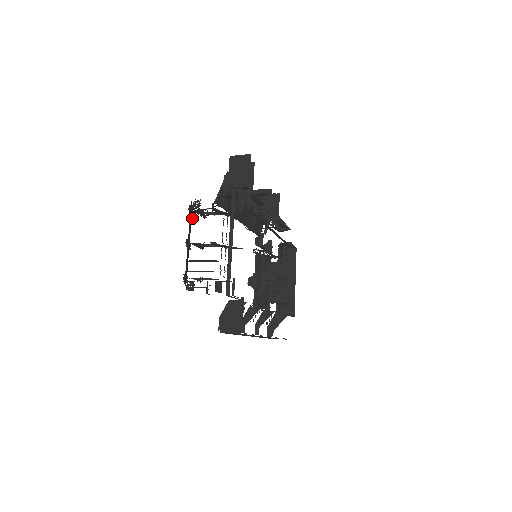
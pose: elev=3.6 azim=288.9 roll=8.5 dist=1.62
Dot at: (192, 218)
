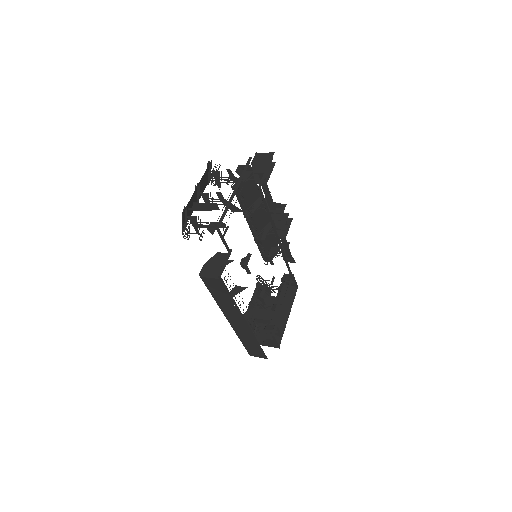
Dot at: (208, 184)
